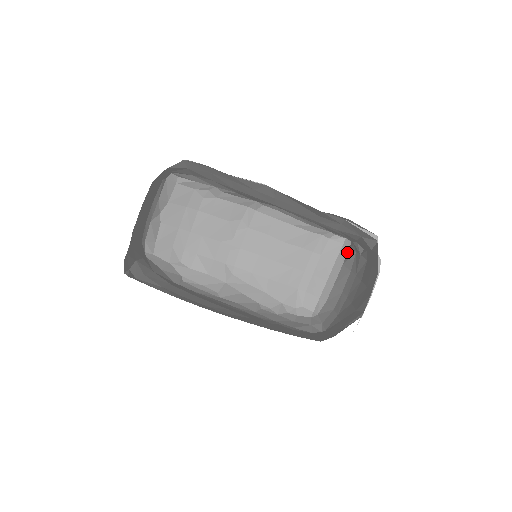
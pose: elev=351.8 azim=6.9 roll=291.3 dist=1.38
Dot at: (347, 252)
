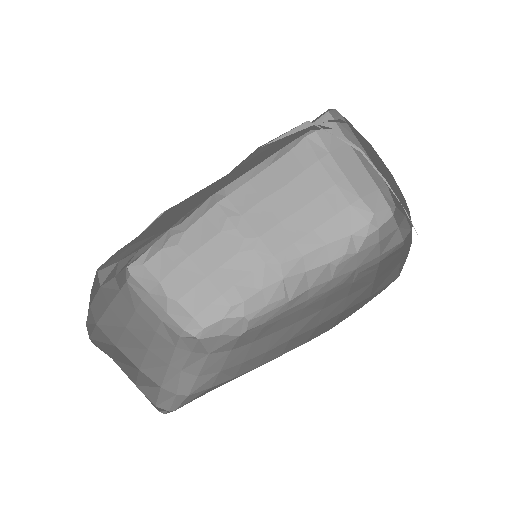
Dot at: occluded
